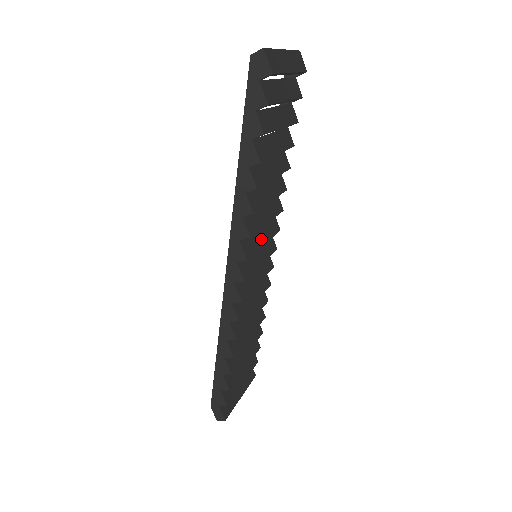
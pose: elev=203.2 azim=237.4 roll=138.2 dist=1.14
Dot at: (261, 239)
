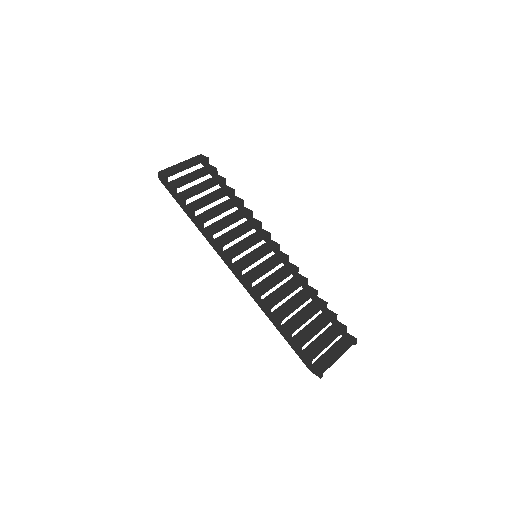
Dot at: (246, 245)
